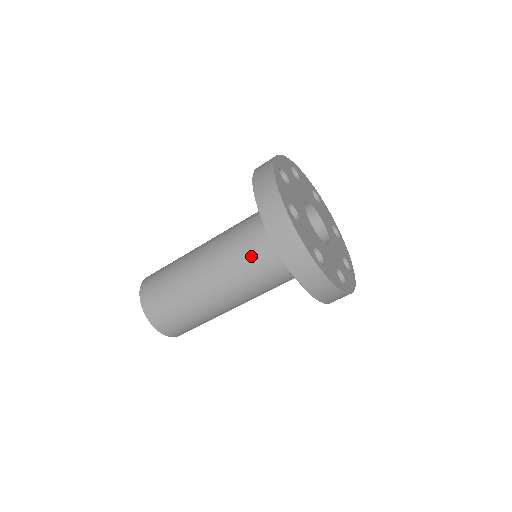
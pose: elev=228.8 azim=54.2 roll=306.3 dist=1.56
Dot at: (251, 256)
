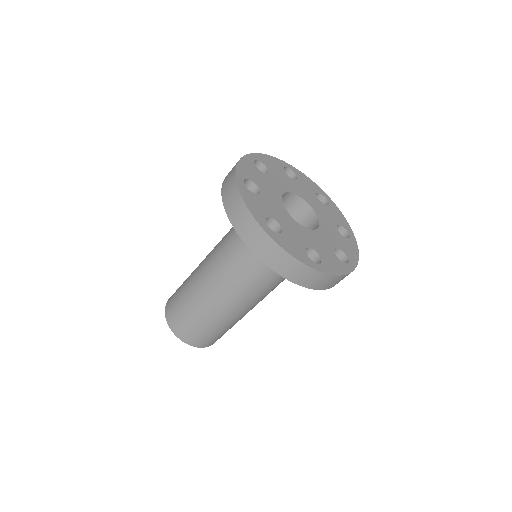
Dot at: (251, 268)
